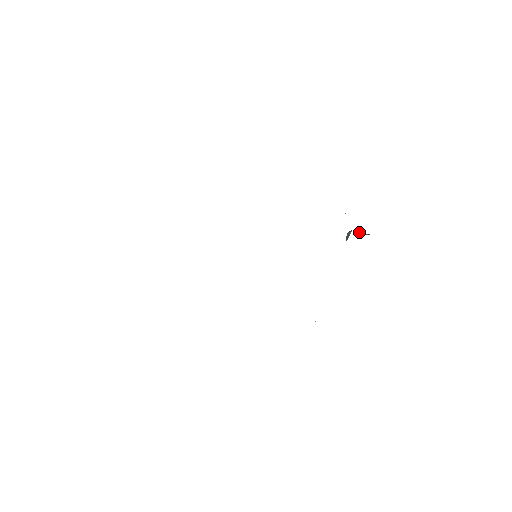
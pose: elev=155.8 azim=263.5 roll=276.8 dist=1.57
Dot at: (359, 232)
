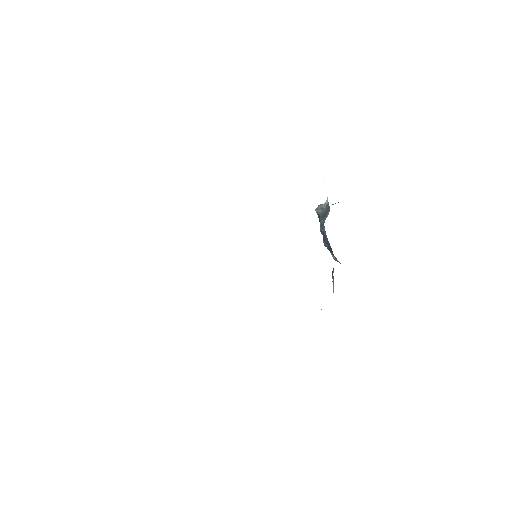
Dot at: occluded
